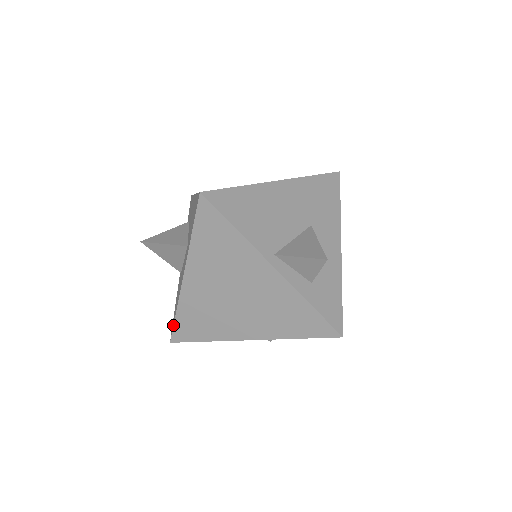
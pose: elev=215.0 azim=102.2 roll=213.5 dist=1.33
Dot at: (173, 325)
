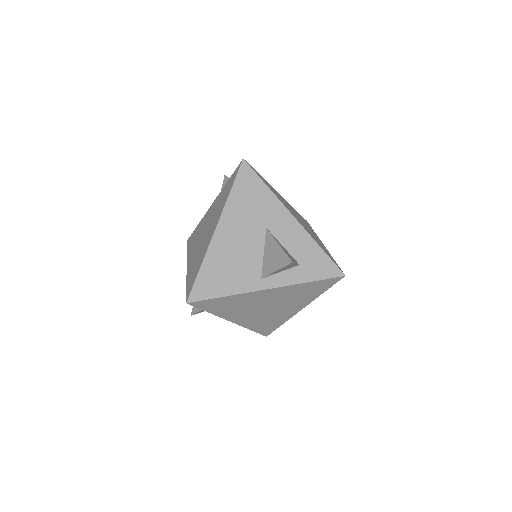
Dot at: (186, 292)
